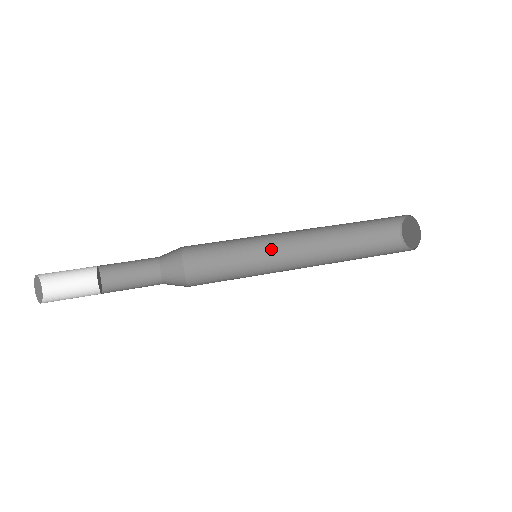
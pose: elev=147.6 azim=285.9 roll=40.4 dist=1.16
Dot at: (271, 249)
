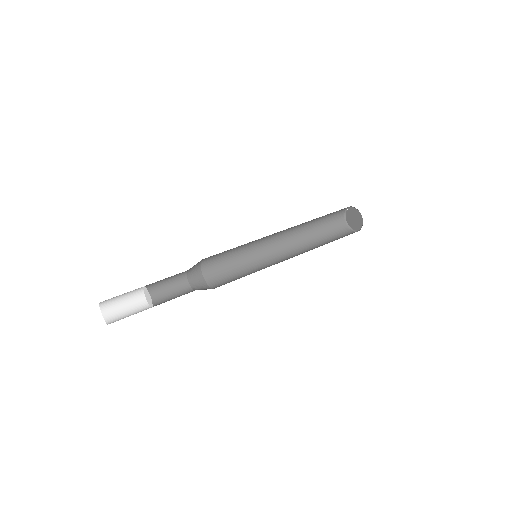
Dot at: (262, 249)
